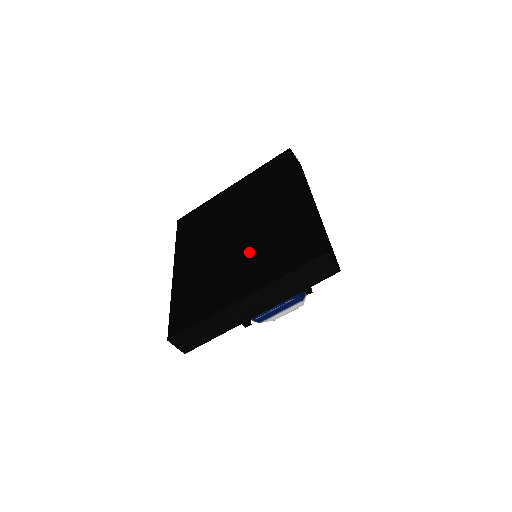
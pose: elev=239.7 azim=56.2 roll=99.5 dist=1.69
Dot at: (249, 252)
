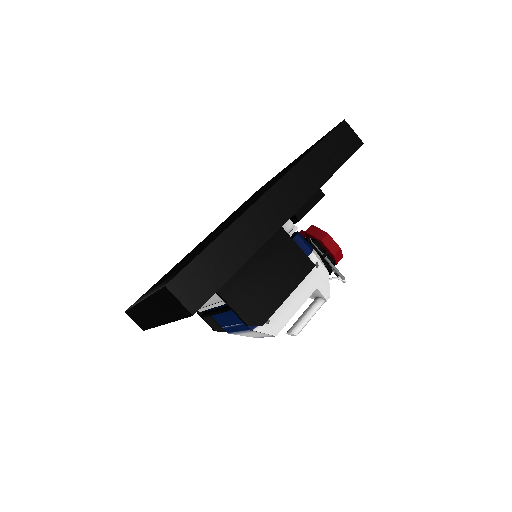
Dot at: (195, 251)
